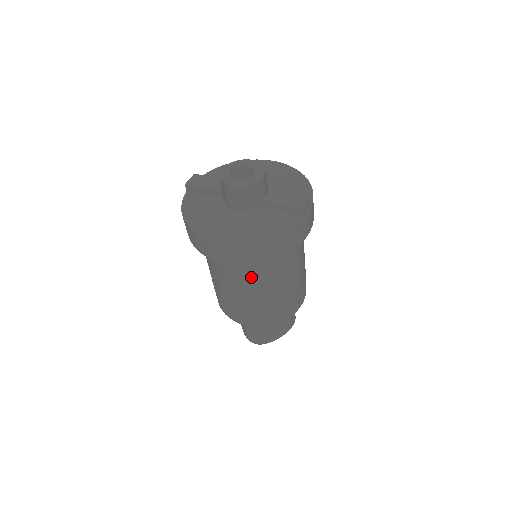
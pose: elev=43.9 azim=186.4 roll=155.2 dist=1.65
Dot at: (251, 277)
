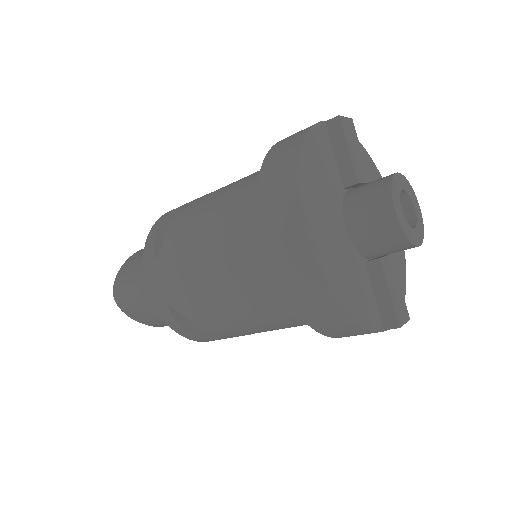
Dot at: (249, 291)
